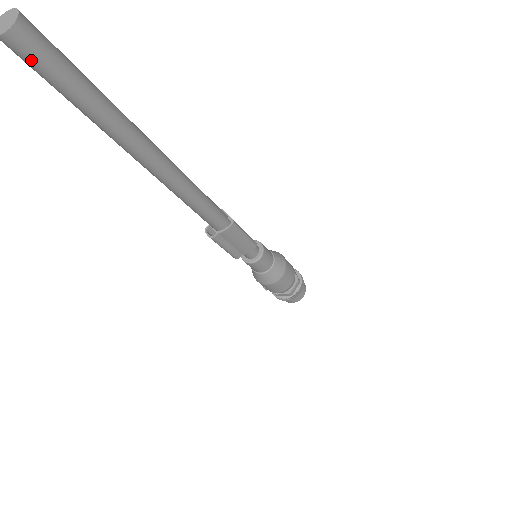
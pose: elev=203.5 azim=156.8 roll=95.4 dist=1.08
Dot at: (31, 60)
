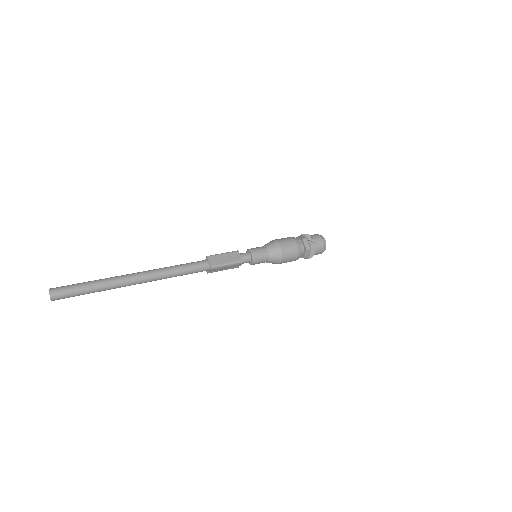
Dot at: (64, 298)
